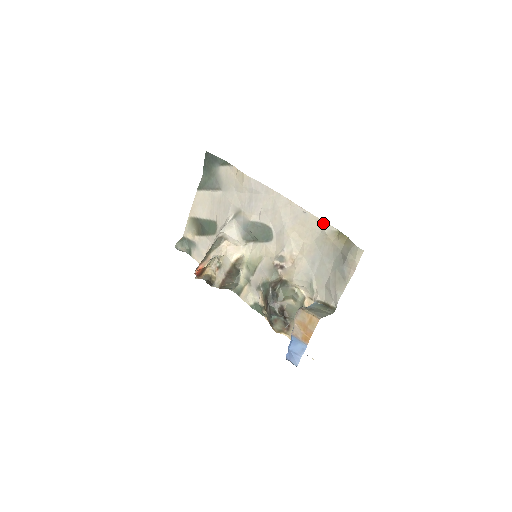
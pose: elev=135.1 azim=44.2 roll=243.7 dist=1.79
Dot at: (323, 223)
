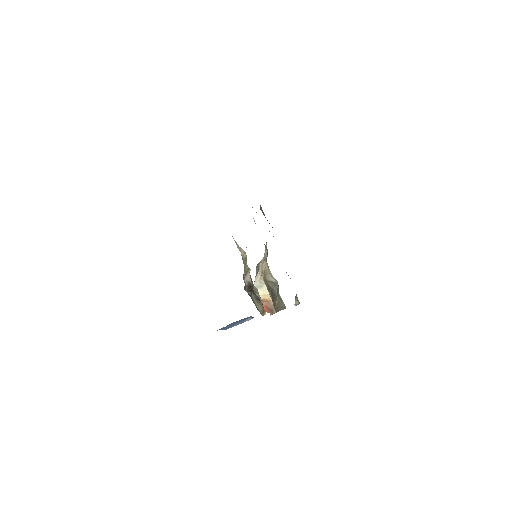
Dot at: occluded
